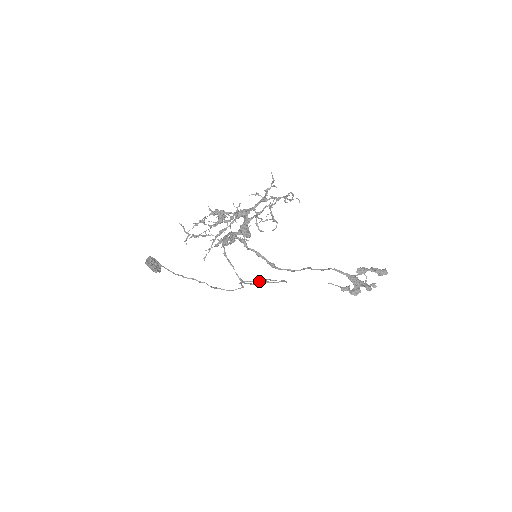
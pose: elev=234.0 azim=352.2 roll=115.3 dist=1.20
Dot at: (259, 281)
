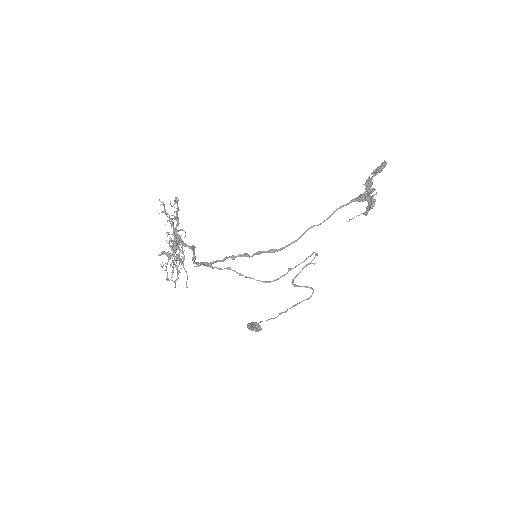
Dot at: (300, 272)
